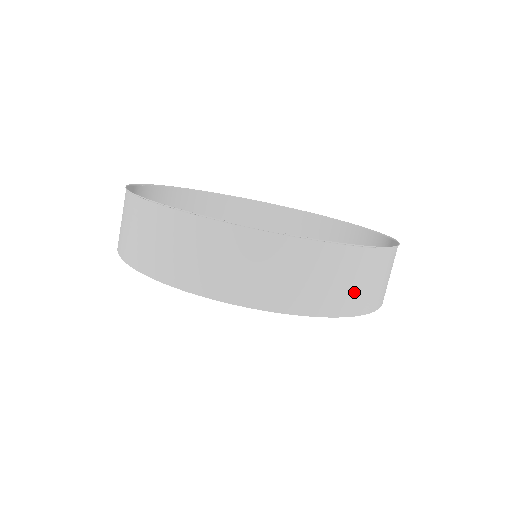
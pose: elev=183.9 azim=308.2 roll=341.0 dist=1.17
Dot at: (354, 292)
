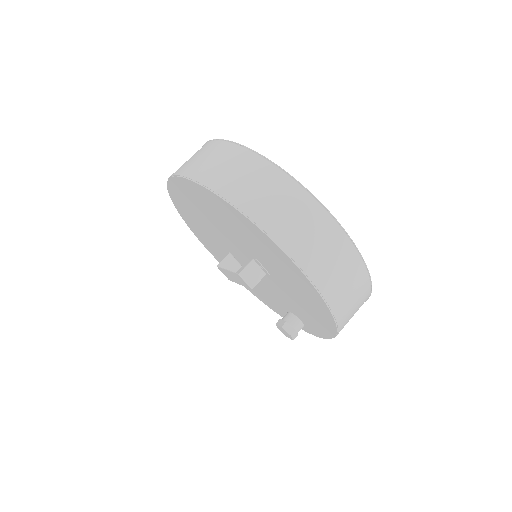
Dot at: (323, 264)
